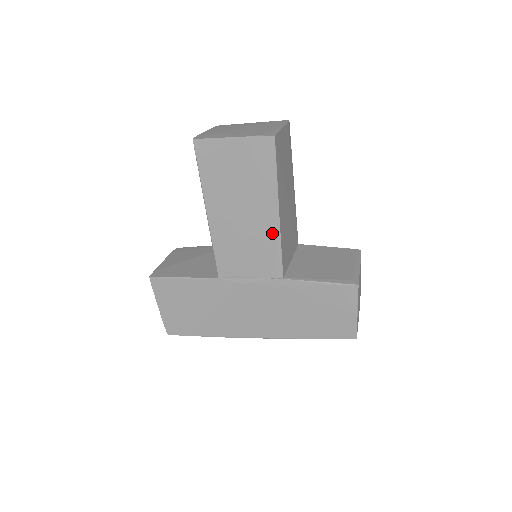
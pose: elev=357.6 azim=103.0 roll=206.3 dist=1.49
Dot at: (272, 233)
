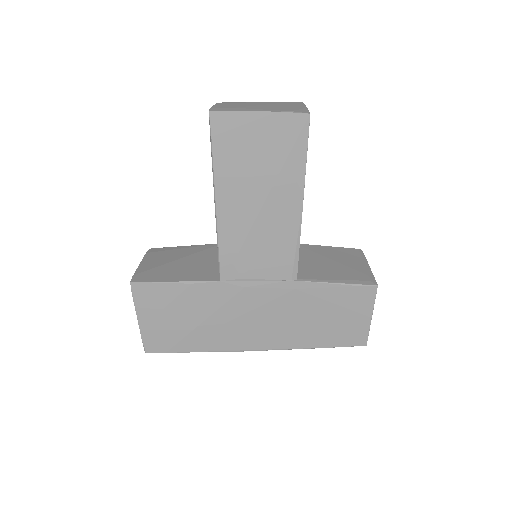
Dot at: (292, 227)
